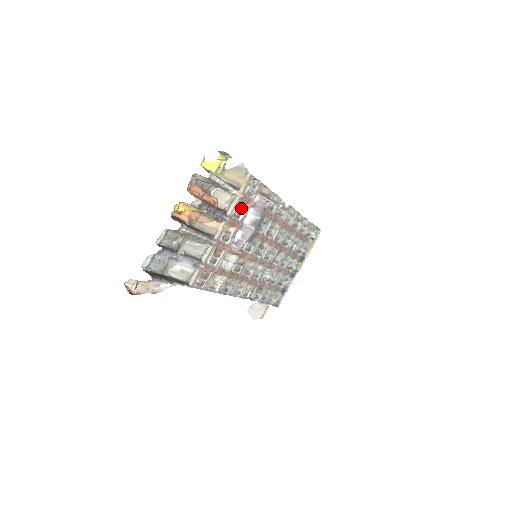
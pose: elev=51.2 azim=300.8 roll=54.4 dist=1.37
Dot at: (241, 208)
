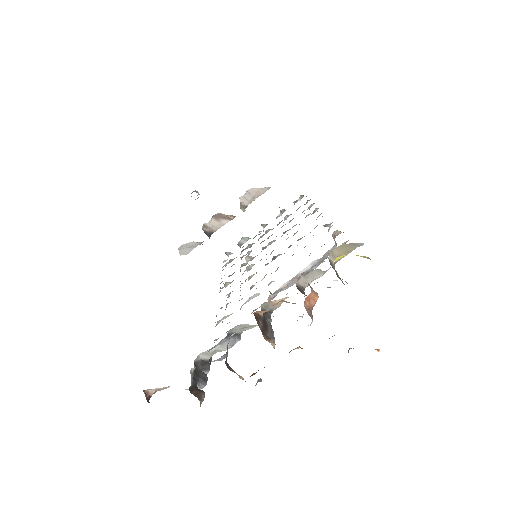
Dot at: (311, 267)
